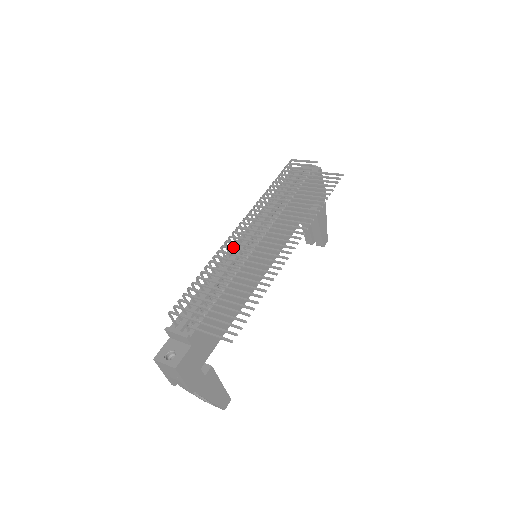
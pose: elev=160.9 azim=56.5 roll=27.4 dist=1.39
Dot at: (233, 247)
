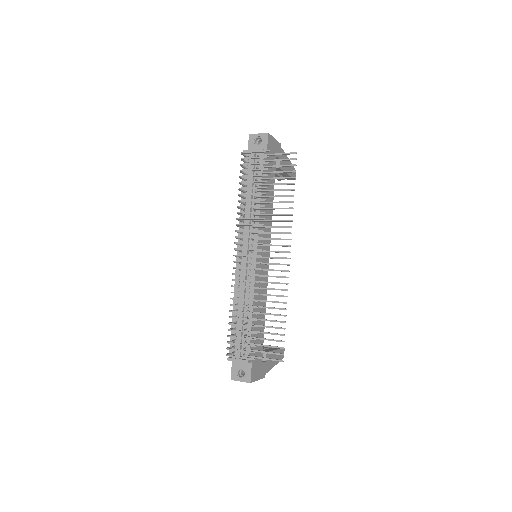
Dot at: (242, 280)
